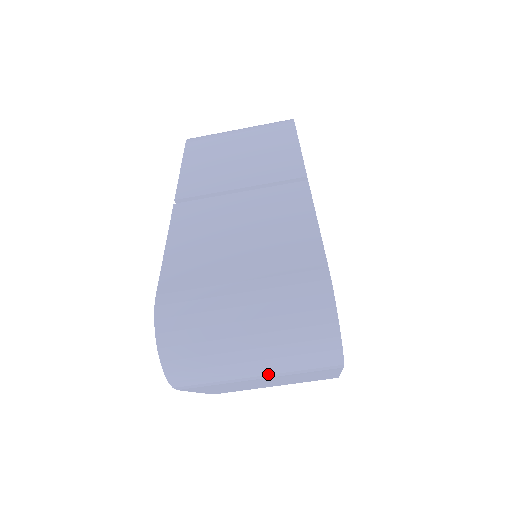
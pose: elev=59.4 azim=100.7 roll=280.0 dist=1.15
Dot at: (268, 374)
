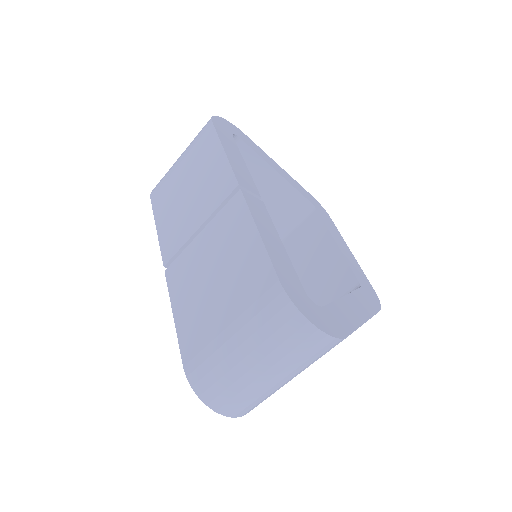
Dot at: (294, 375)
